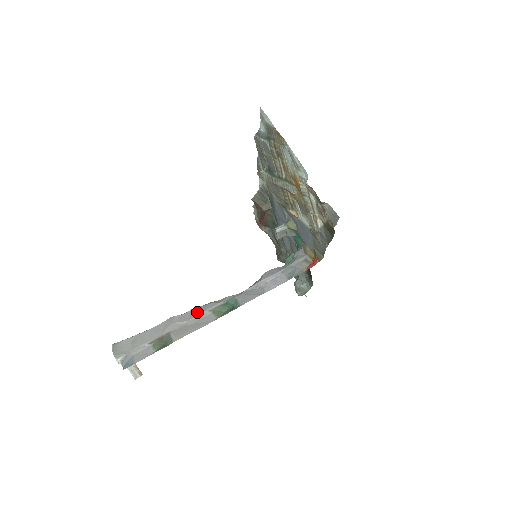
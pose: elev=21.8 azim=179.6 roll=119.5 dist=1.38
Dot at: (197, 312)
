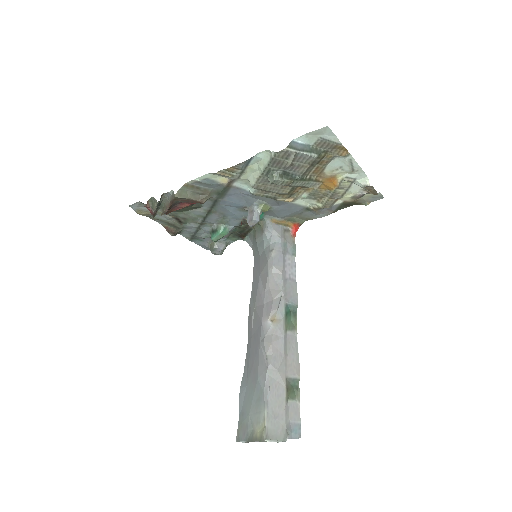
Dot at: (280, 342)
